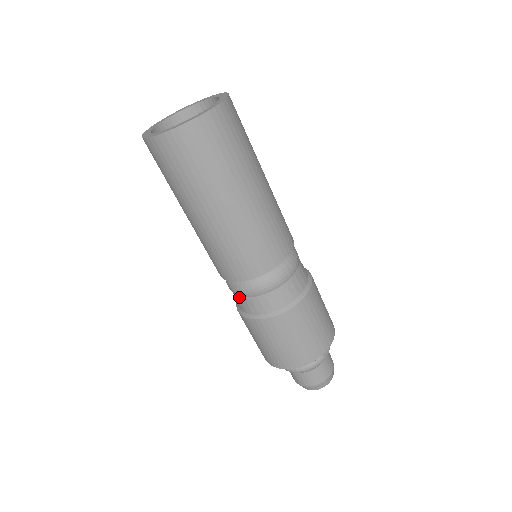
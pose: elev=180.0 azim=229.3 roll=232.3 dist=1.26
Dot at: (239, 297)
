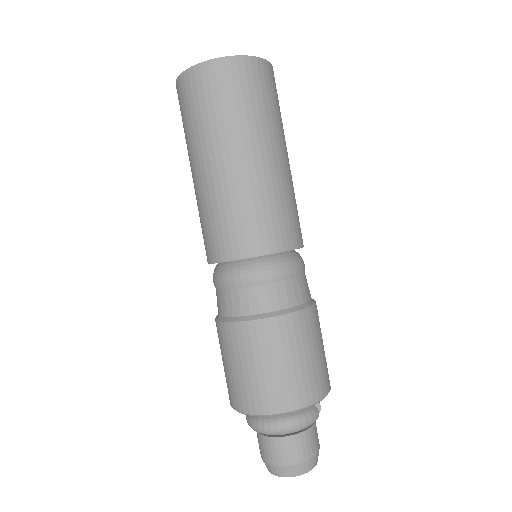
Dot at: (237, 290)
